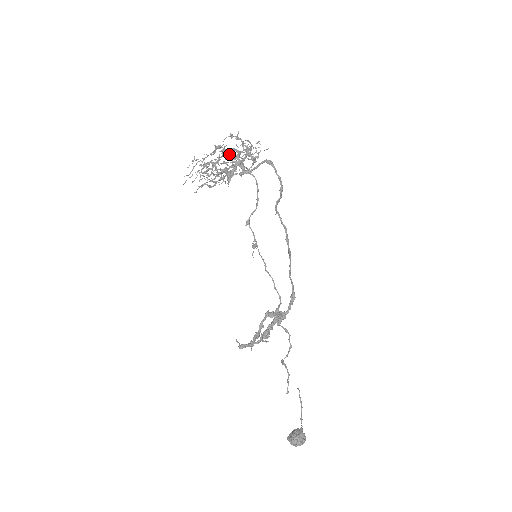
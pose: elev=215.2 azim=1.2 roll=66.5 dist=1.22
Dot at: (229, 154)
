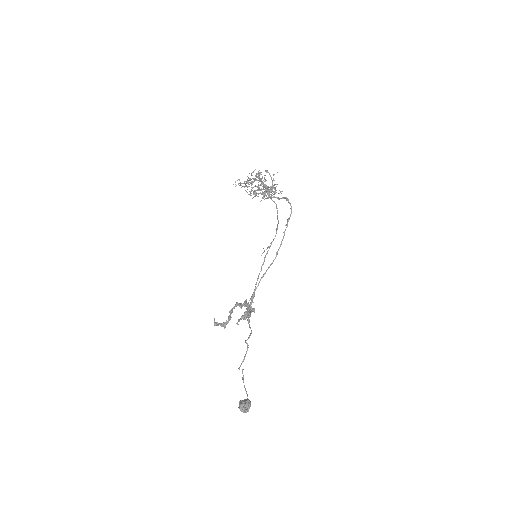
Dot at: (262, 181)
